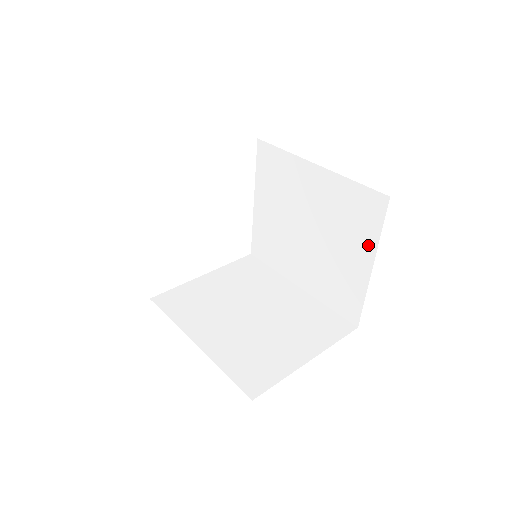
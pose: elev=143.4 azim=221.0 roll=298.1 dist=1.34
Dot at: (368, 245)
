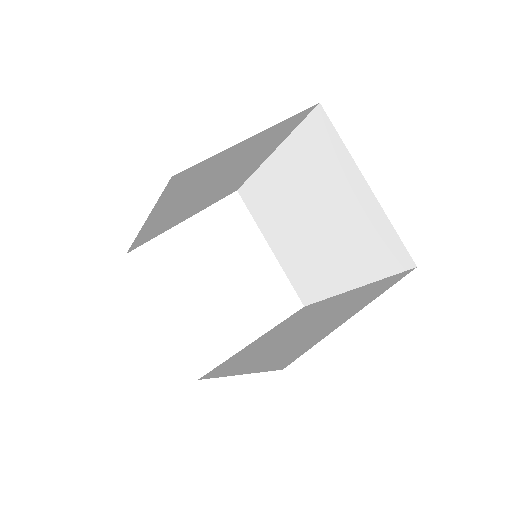
Dot at: (346, 167)
